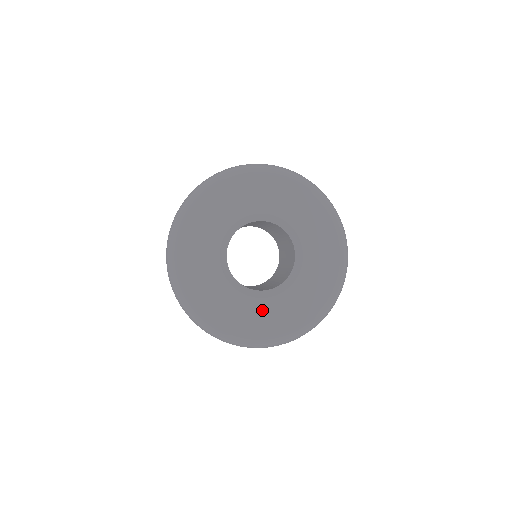
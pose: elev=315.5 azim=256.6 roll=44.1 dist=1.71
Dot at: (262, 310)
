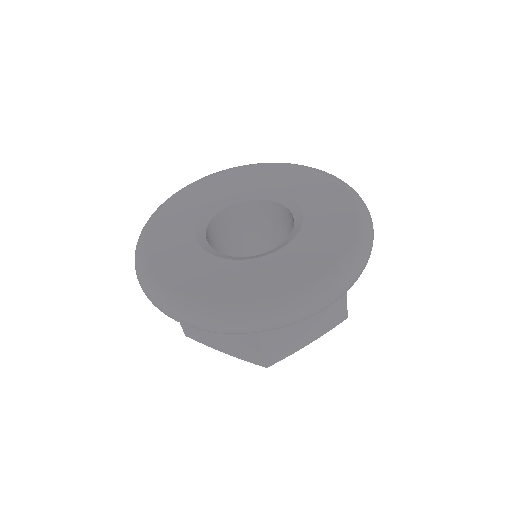
Dot at: (307, 245)
